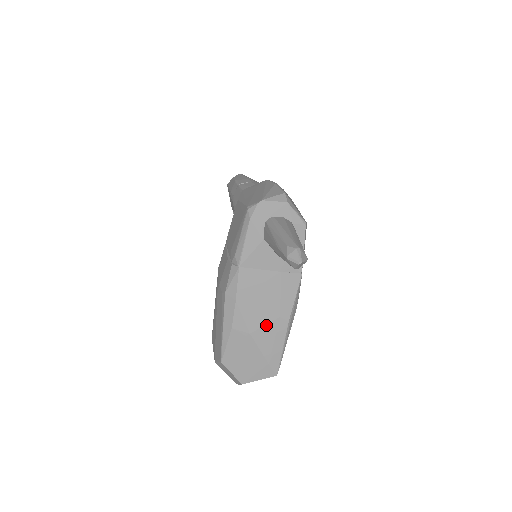
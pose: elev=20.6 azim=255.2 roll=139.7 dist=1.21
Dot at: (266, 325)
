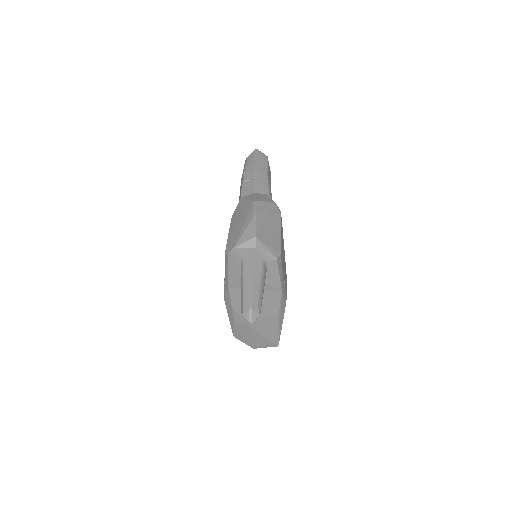
Dot at: (260, 320)
